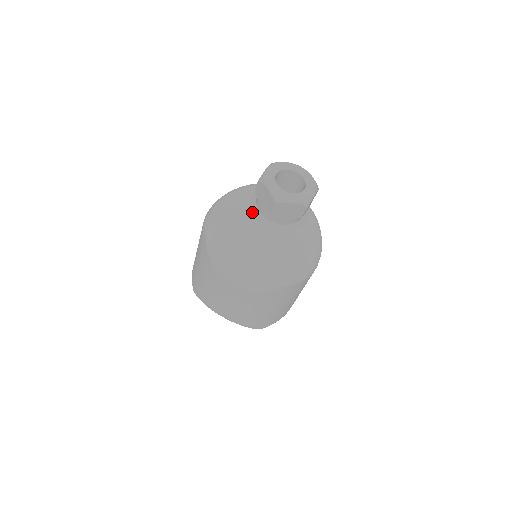
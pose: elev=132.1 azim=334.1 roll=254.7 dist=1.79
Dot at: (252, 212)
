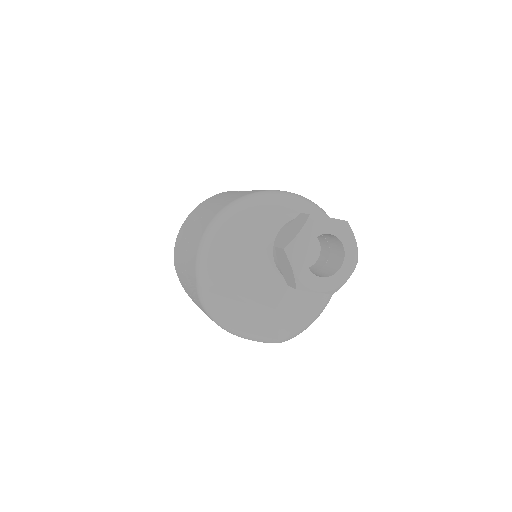
Dot at: (264, 258)
